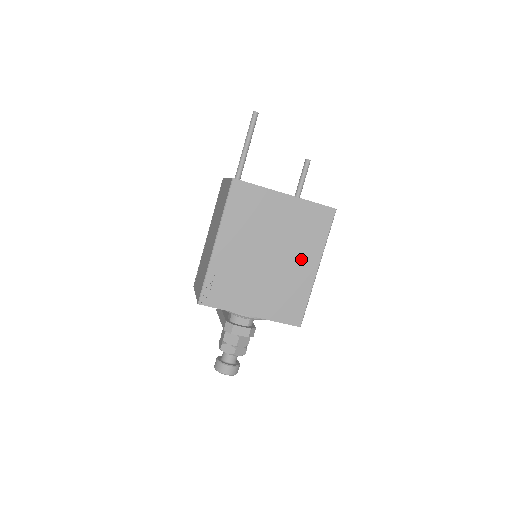
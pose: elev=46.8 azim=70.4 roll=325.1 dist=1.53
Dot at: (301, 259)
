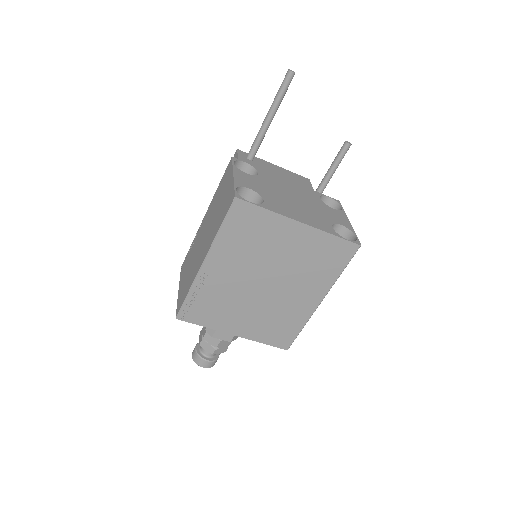
Dot at: (303, 291)
